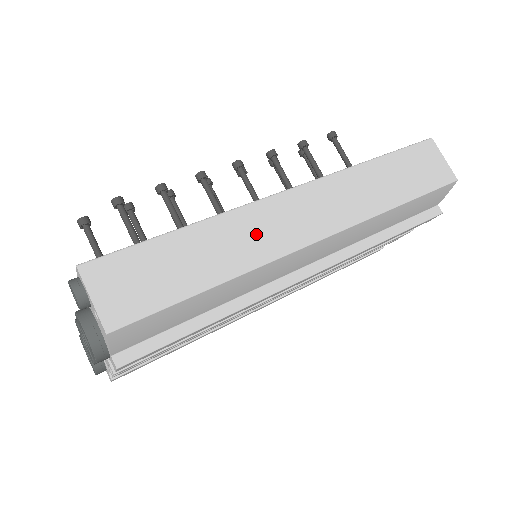
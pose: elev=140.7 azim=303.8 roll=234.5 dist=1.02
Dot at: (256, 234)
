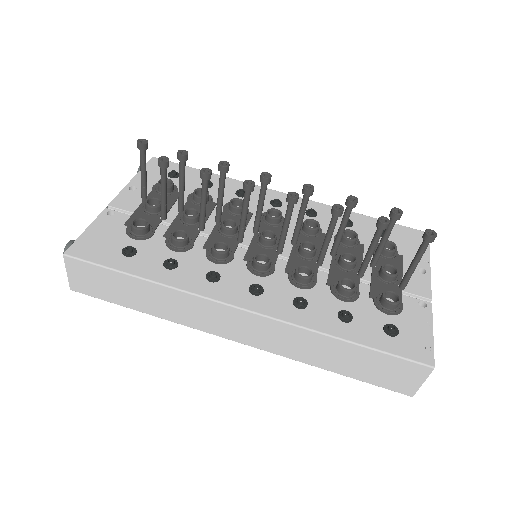
Dot at: (190, 311)
